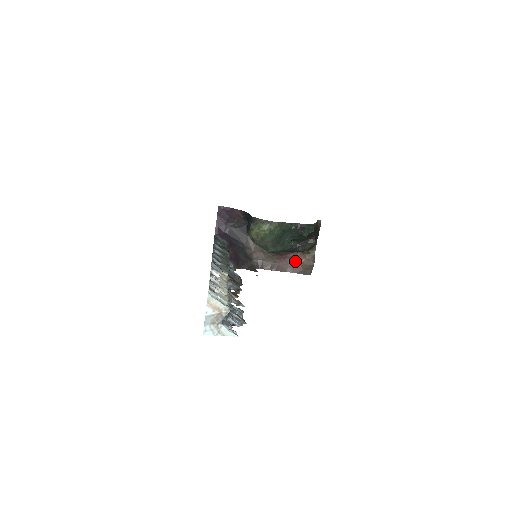
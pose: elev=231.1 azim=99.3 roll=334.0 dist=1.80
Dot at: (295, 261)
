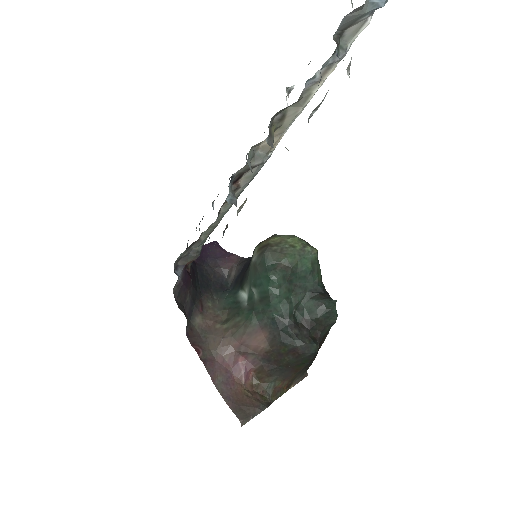
Dot at: (237, 384)
